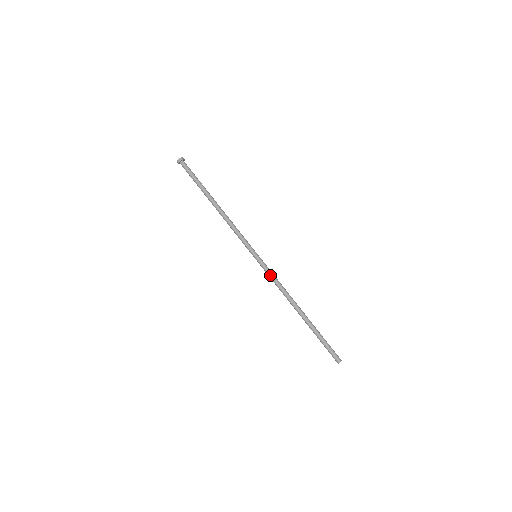
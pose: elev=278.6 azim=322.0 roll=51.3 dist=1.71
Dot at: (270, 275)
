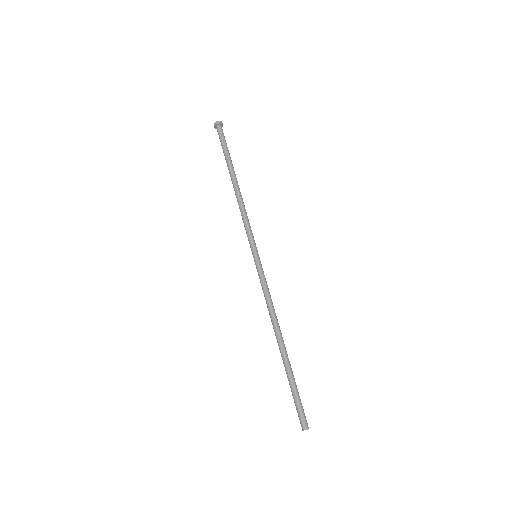
Dot at: (265, 283)
